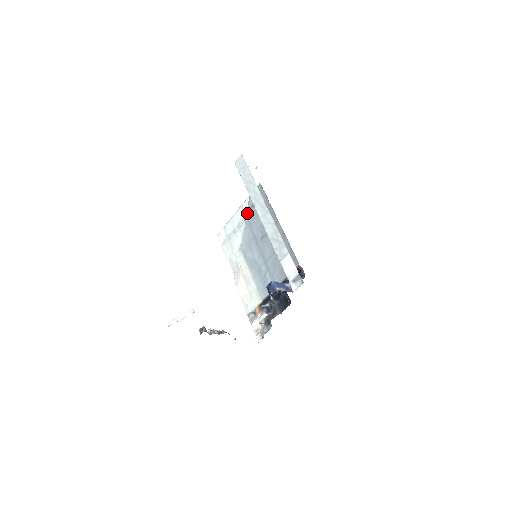
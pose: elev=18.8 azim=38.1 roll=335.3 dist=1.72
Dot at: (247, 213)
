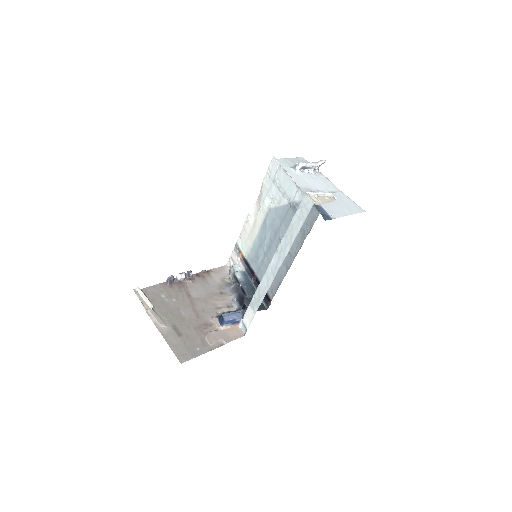
Dot at: (293, 204)
